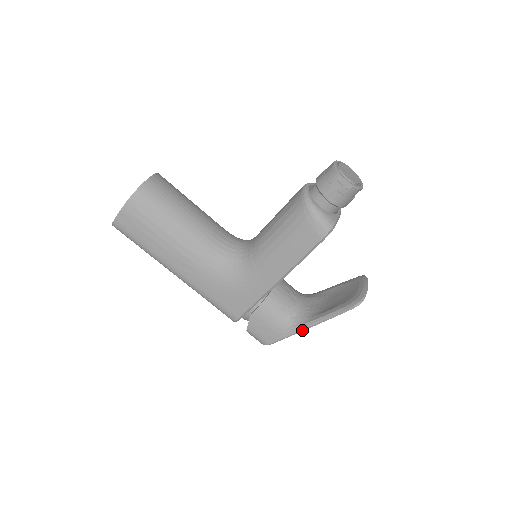
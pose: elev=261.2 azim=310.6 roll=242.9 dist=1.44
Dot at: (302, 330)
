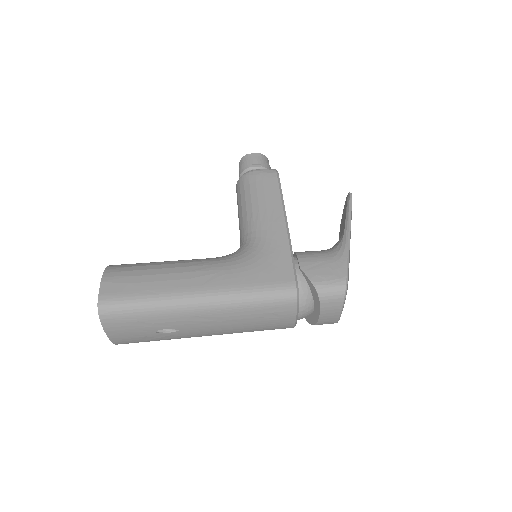
Dot at: (348, 240)
